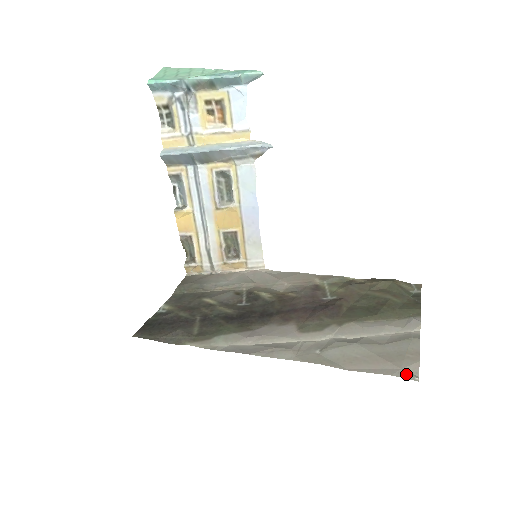
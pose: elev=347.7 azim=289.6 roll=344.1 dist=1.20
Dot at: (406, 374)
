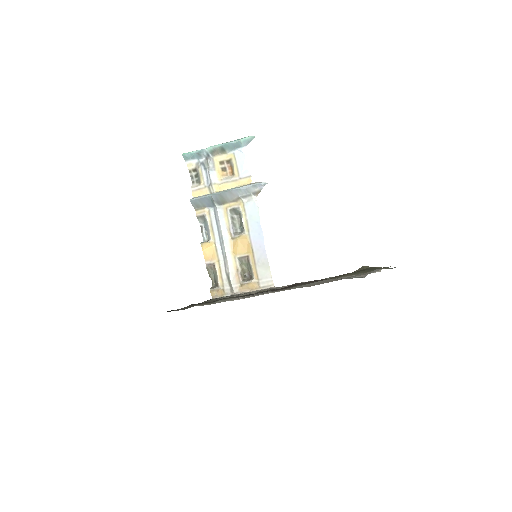
Dot at: occluded
